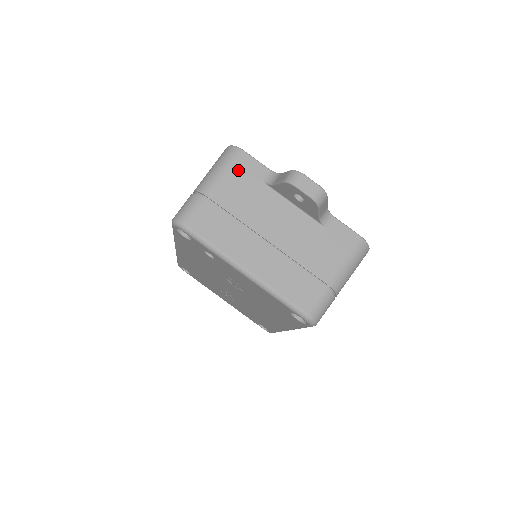
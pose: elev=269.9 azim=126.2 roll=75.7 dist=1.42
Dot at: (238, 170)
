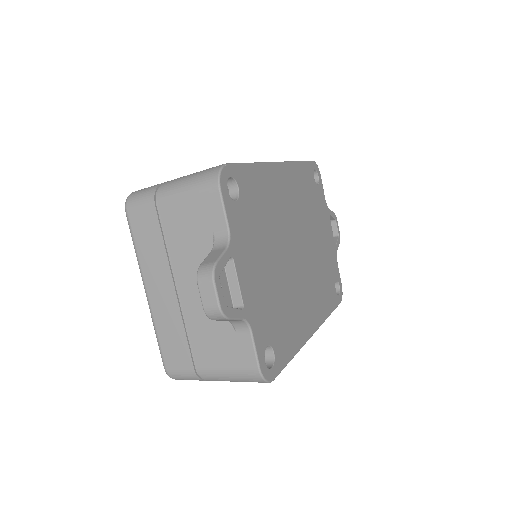
Dot at: (200, 204)
